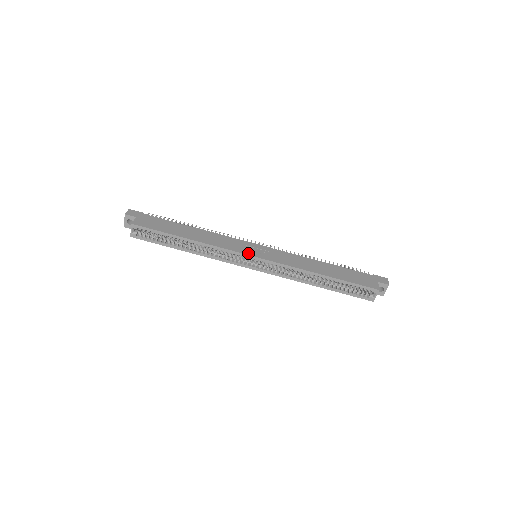
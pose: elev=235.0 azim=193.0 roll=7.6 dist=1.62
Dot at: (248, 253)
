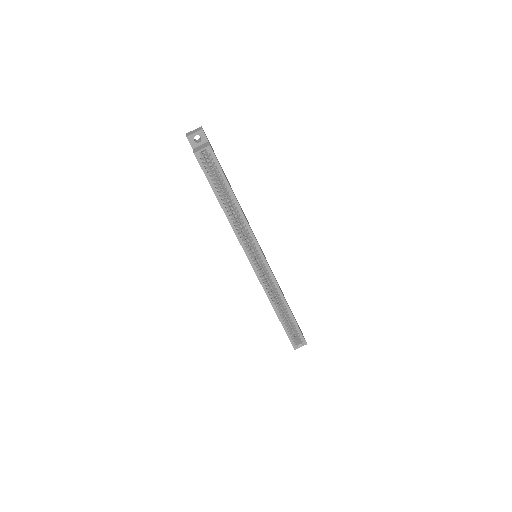
Dot at: occluded
